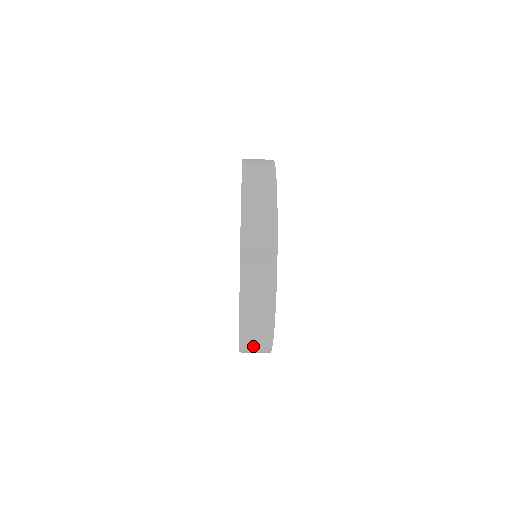
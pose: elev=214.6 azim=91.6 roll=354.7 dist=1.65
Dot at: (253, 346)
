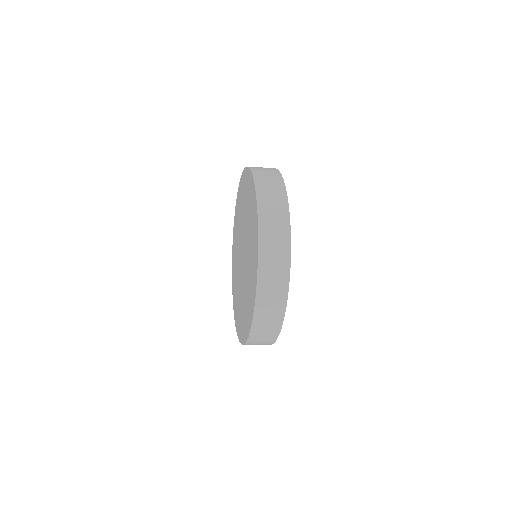
Dot at: occluded
